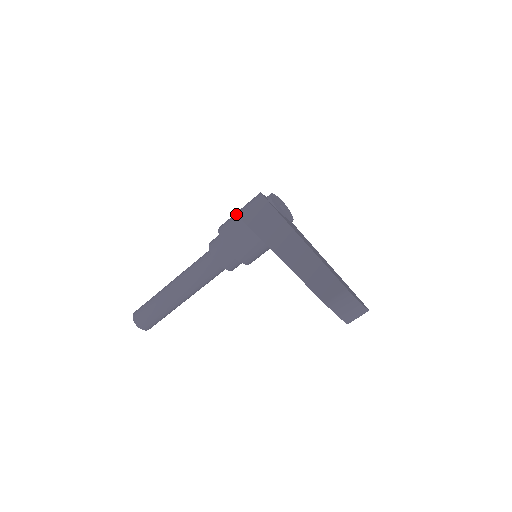
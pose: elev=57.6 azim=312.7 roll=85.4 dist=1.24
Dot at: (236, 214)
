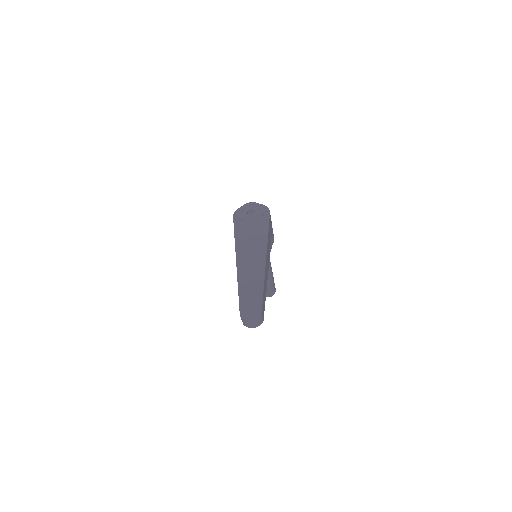
Dot at: occluded
